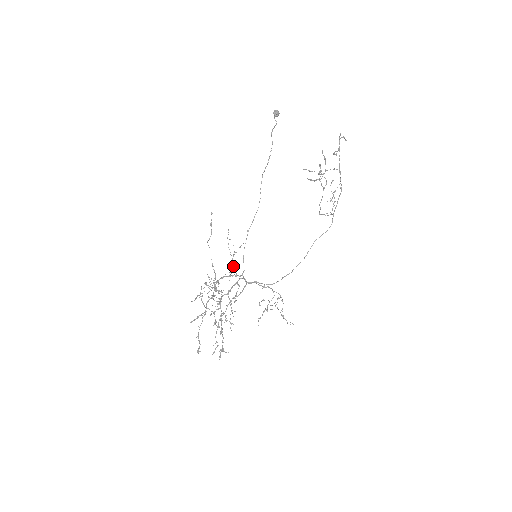
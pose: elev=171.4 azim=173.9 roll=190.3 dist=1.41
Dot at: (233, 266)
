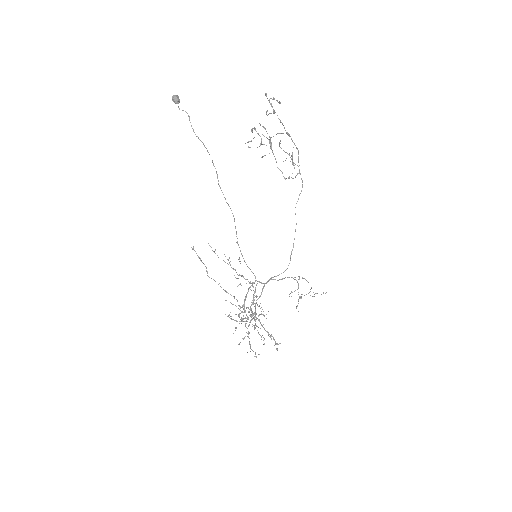
Dot at: (236, 272)
